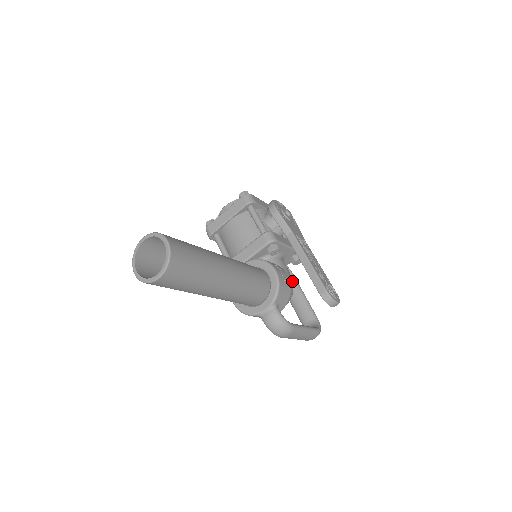
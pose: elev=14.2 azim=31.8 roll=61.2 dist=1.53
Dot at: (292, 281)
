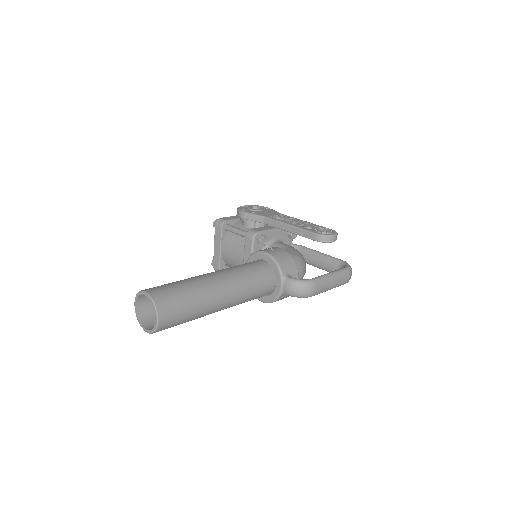
Dot at: (296, 250)
